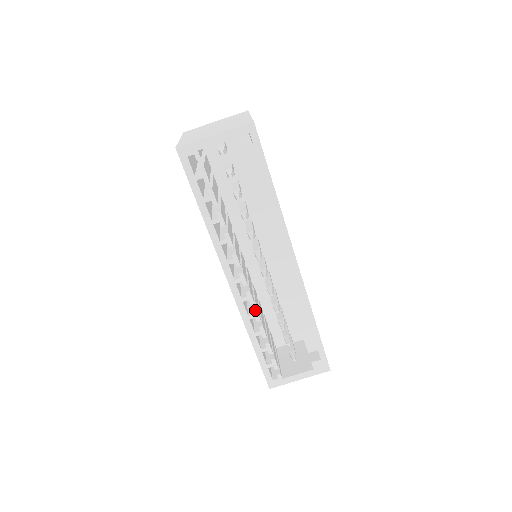
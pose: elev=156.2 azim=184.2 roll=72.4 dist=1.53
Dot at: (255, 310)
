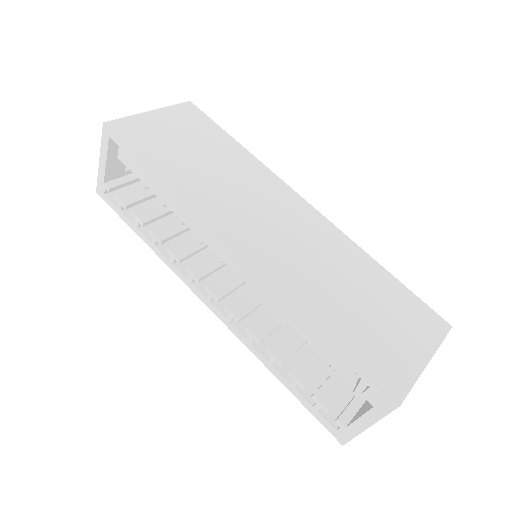
Dot at: (247, 329)
